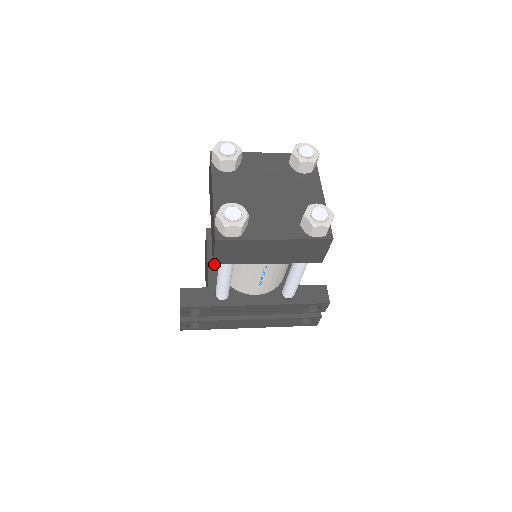
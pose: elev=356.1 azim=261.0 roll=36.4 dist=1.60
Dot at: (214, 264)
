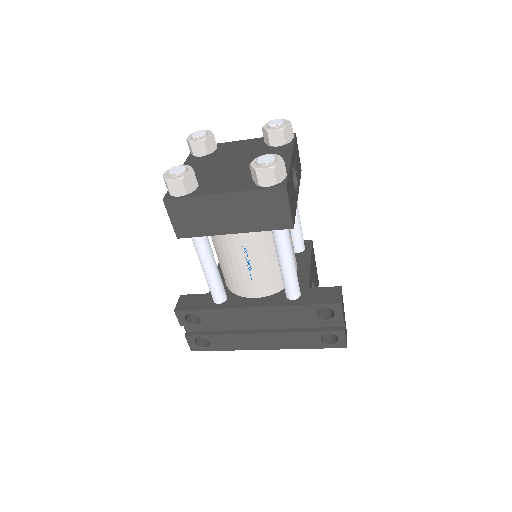
Dot at: (178, 238)
